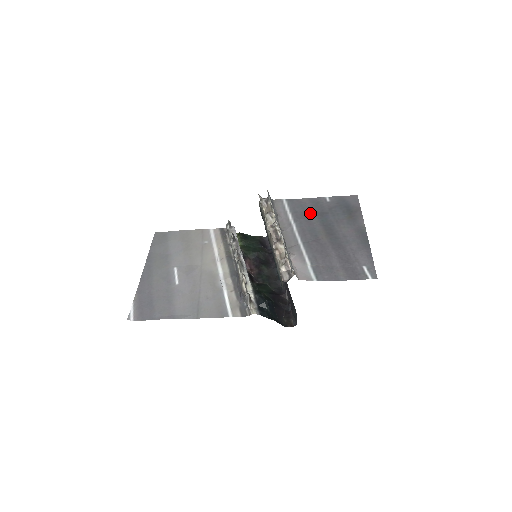
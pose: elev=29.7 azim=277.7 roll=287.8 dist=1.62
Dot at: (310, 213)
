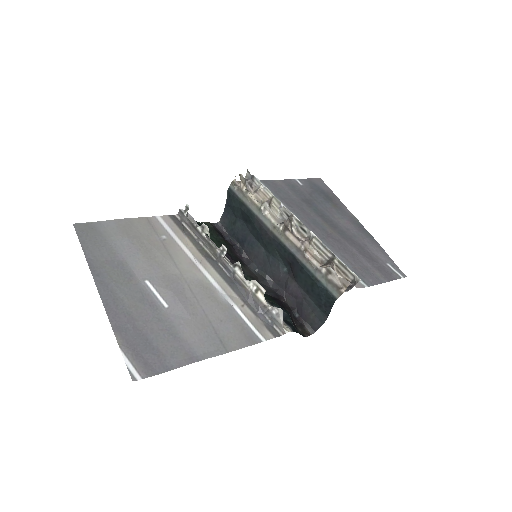
Dot at: (297, 200)
